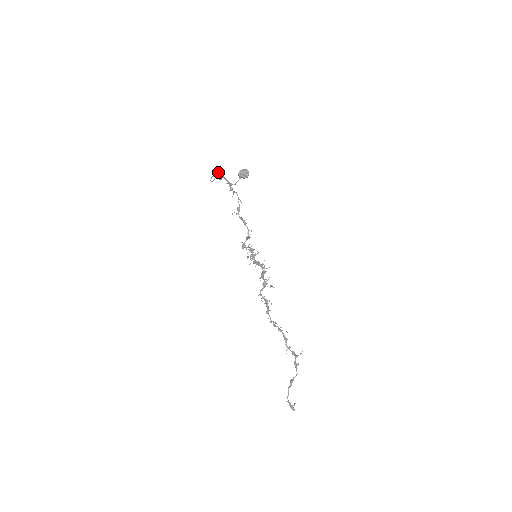
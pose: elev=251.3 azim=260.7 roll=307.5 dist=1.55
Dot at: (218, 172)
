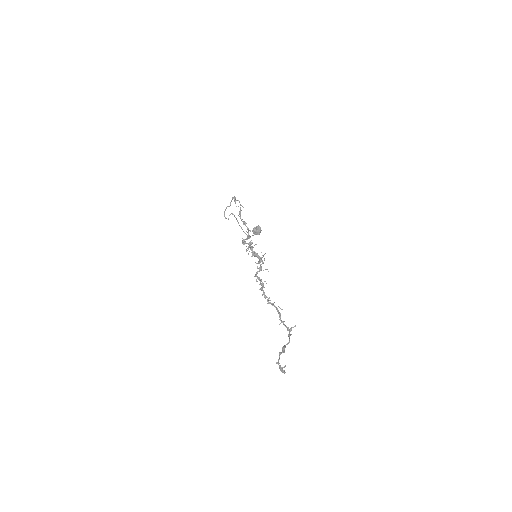
Dot at: (231, 213)
